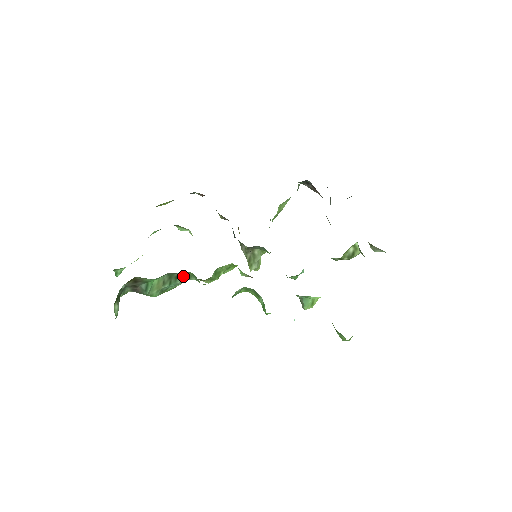
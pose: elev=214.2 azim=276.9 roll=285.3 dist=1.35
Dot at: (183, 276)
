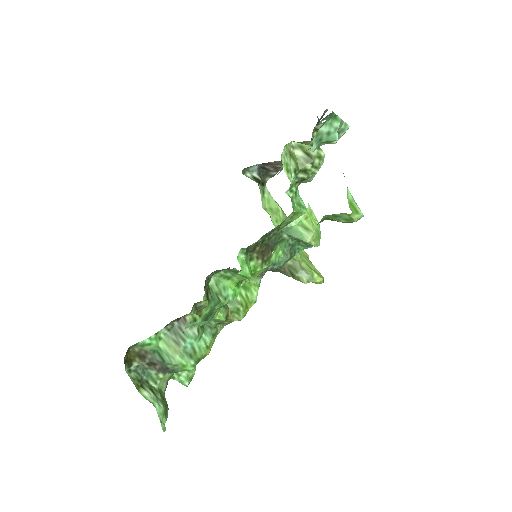
Dot at: (186, 323)
